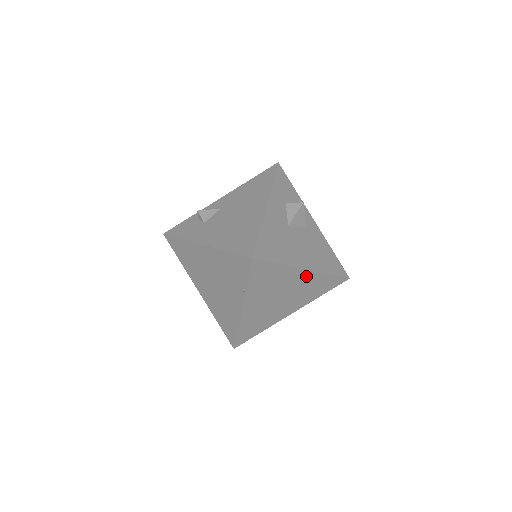
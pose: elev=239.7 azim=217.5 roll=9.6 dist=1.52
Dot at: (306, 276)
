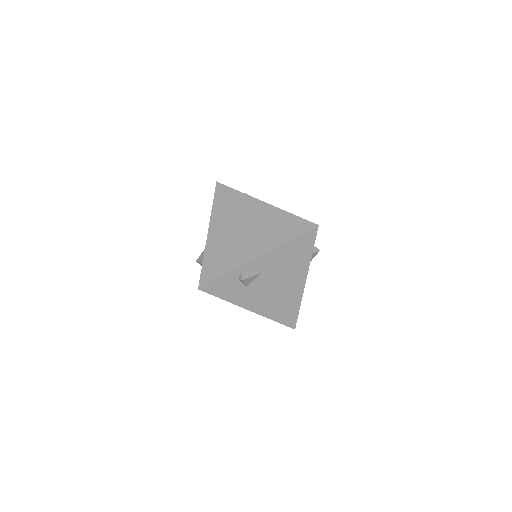
Dot at: occluded
